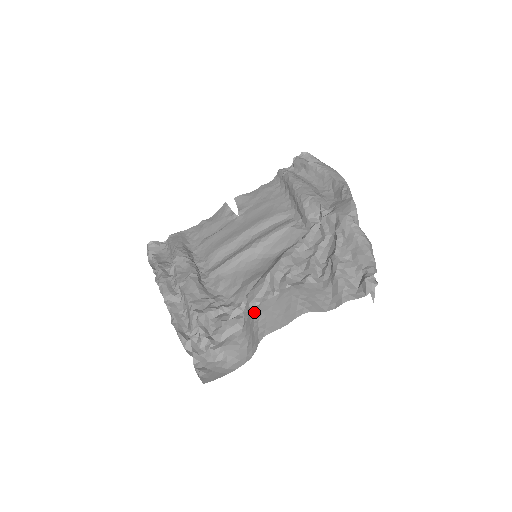
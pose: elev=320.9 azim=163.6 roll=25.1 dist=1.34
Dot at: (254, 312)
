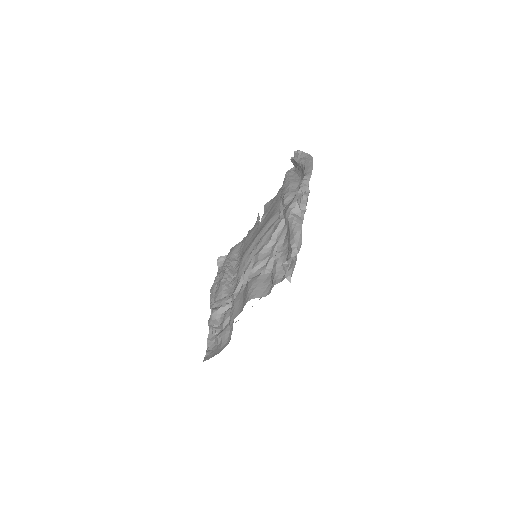
Dot at: (232, 305)
